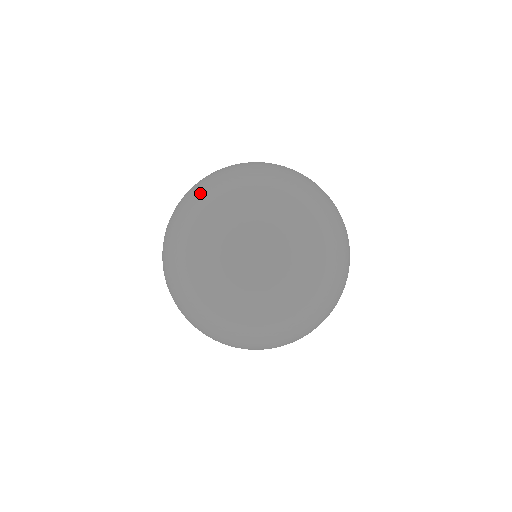
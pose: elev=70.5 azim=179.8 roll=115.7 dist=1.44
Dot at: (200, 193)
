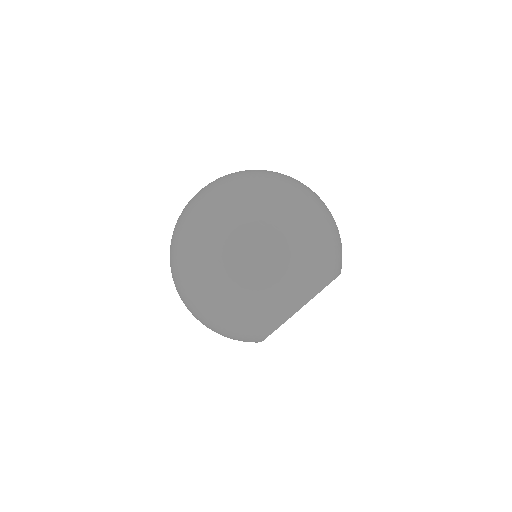
Dot at: occluded
